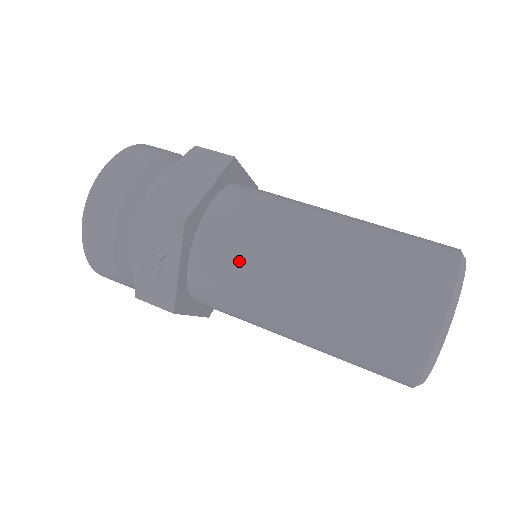
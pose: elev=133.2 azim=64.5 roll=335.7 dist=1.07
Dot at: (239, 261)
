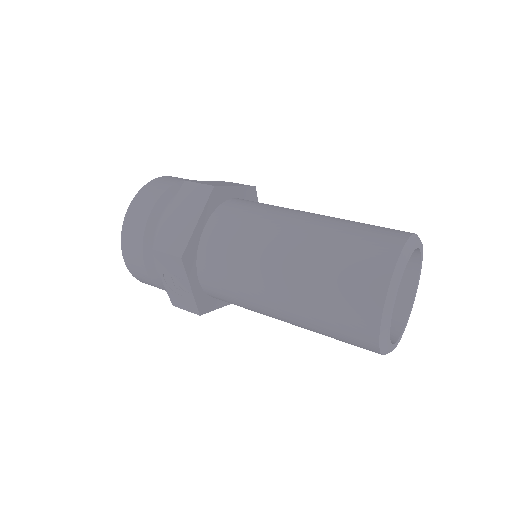
Dot at: (230, 277)
